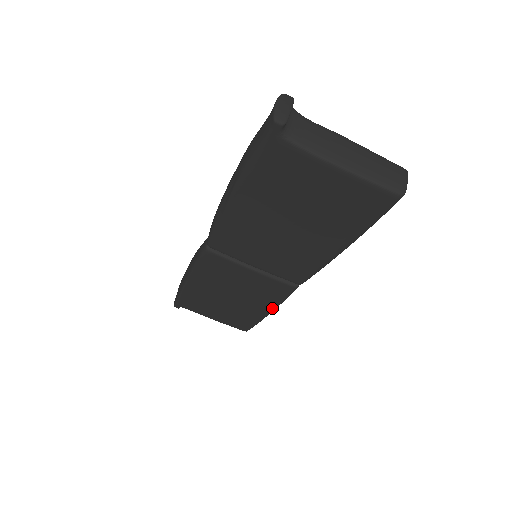
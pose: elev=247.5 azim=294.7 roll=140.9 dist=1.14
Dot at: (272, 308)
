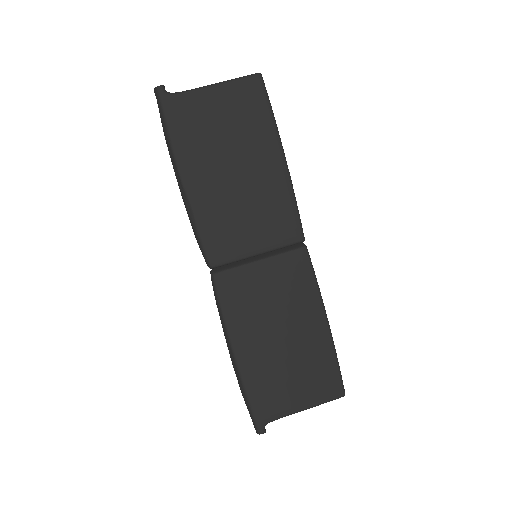
Dot at: (320, 308)
